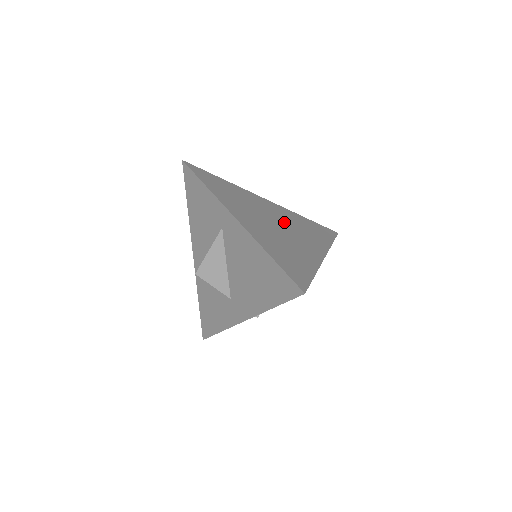
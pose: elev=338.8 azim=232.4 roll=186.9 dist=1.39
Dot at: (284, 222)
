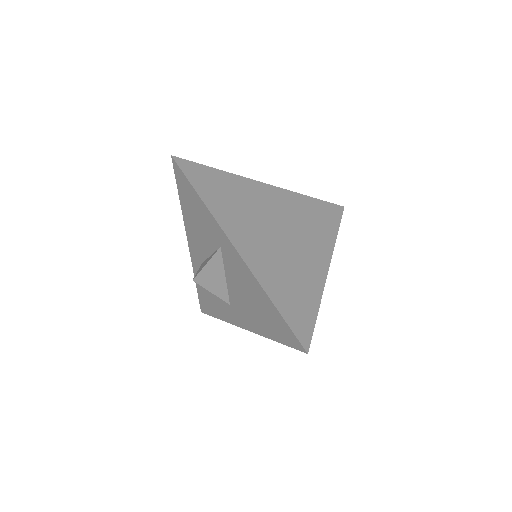
Dot at: (287, 223)
